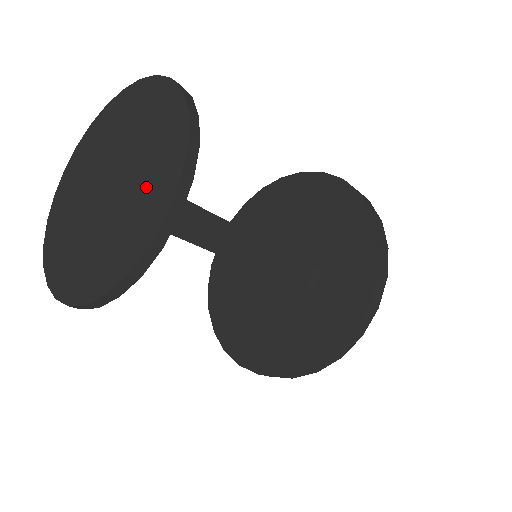
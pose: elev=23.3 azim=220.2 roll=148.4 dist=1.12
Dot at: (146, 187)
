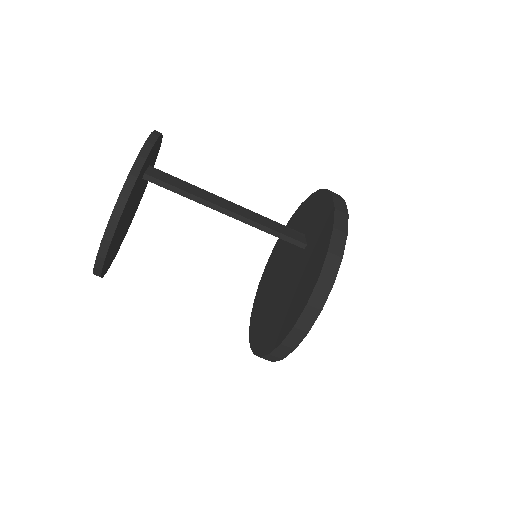
Dot at: occluded
